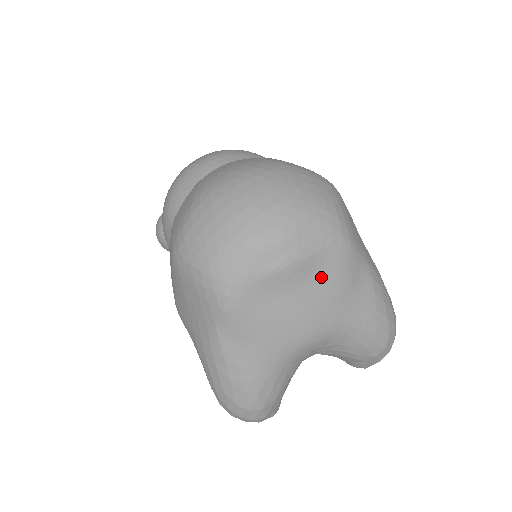
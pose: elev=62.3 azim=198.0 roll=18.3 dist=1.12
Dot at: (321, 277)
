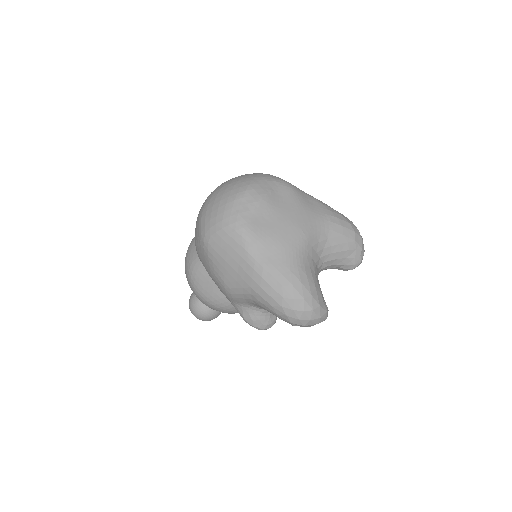
Dot at: (284, 200)
